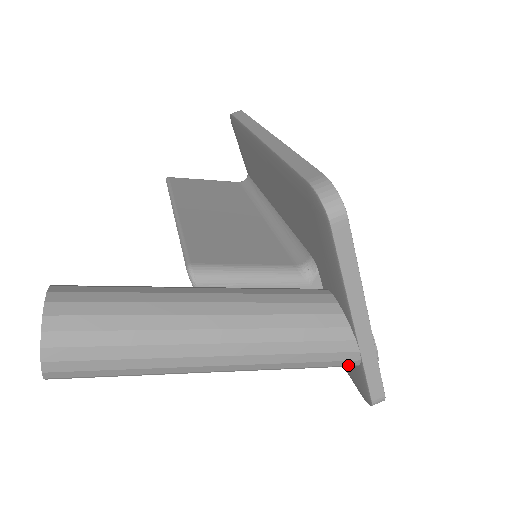
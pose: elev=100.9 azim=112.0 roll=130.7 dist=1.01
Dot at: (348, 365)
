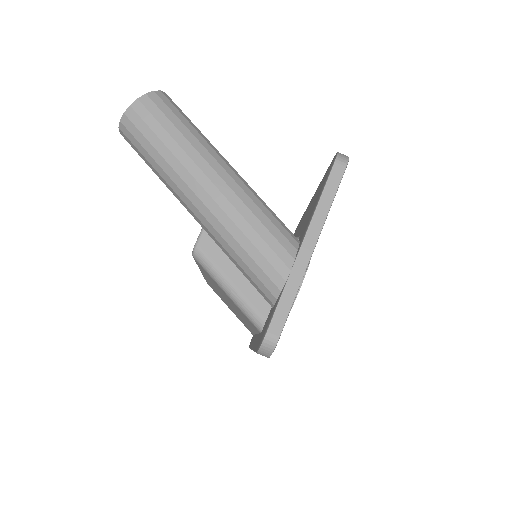
Dot at: (274, 282)
